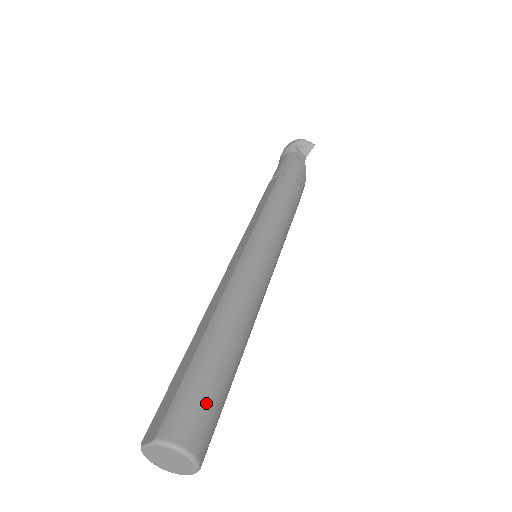
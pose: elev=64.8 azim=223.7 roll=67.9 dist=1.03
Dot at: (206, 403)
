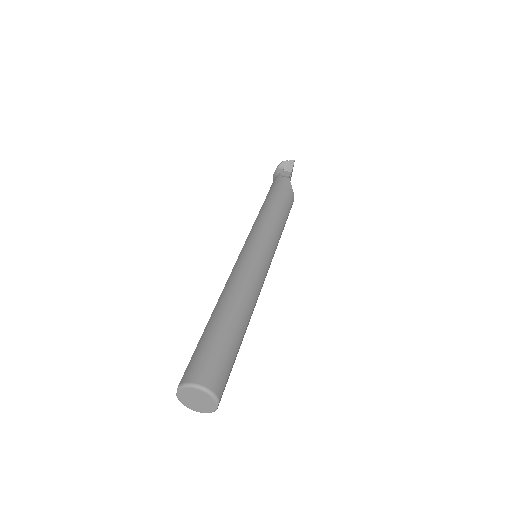
Dot at: (211, 354)
